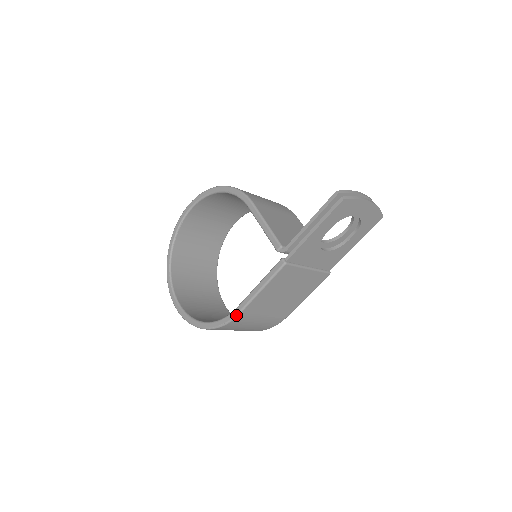
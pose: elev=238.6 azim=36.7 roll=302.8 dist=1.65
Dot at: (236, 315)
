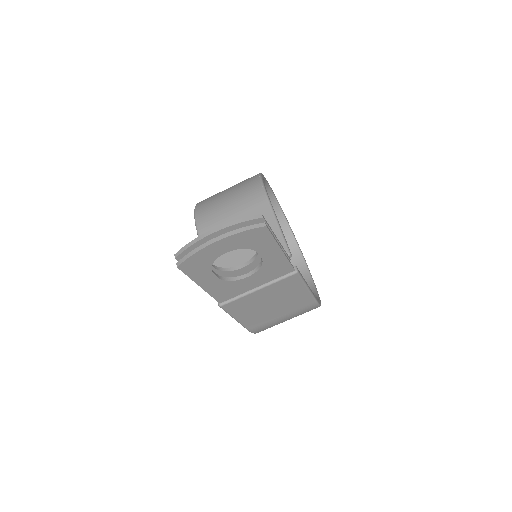
Dot at: (249, 331)
